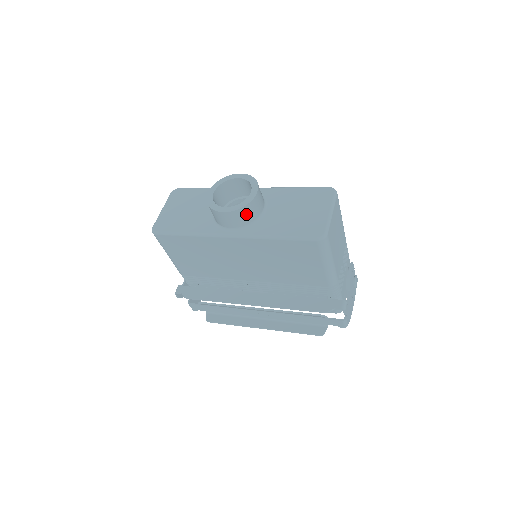
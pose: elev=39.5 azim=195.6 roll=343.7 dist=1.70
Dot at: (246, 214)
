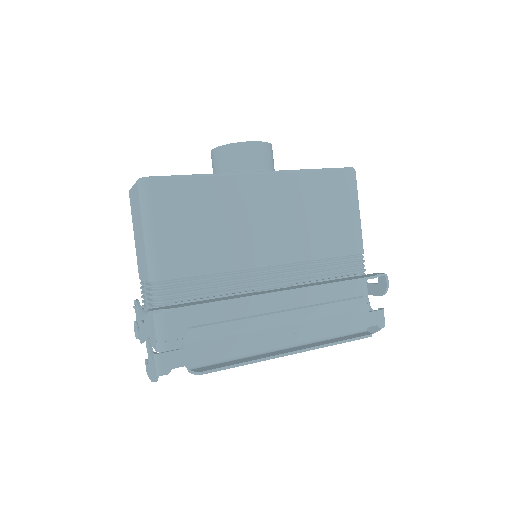
Dot at: (270, 155)
